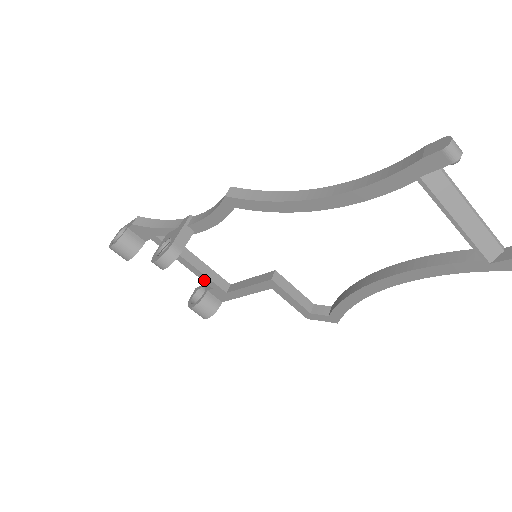
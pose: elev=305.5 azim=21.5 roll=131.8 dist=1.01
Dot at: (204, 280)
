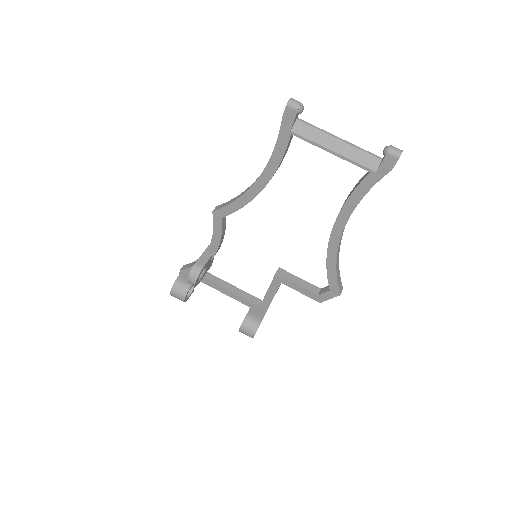
Dot at: (241, 301)
